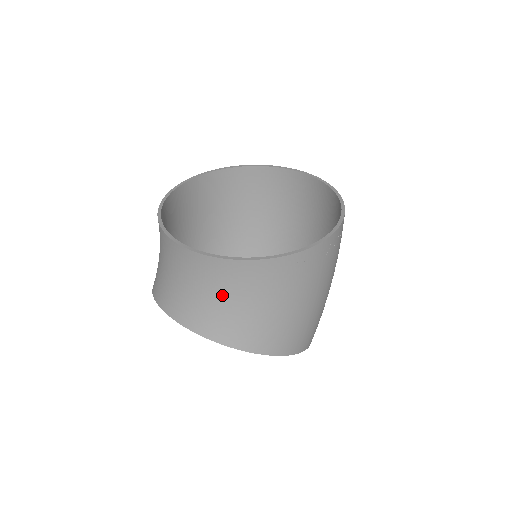
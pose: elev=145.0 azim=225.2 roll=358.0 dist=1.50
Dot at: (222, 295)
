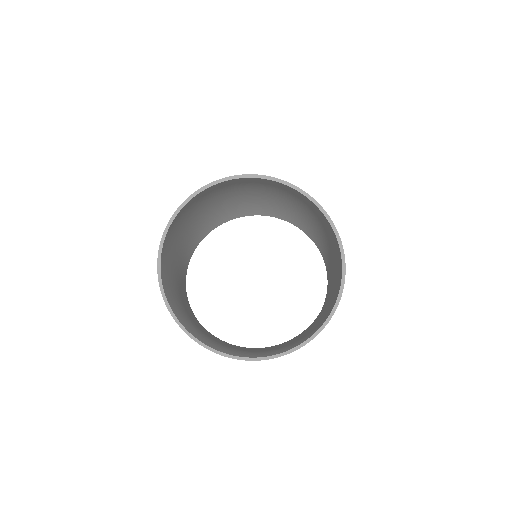
Dot at: occluded
